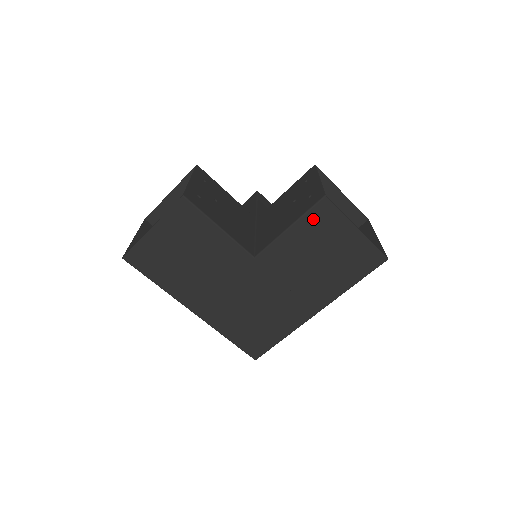
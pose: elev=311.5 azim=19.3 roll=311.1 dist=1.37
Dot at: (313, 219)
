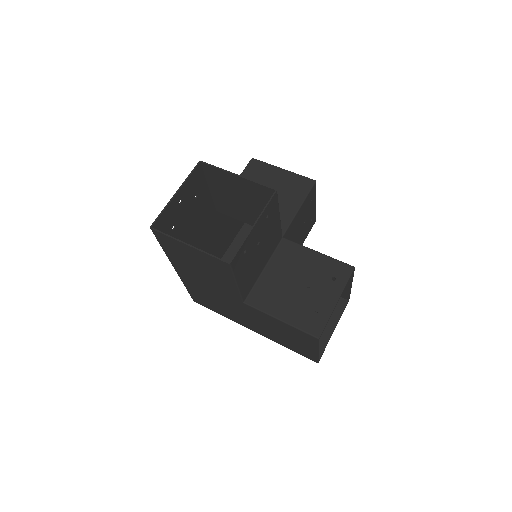
Dot at: (299, 332)
